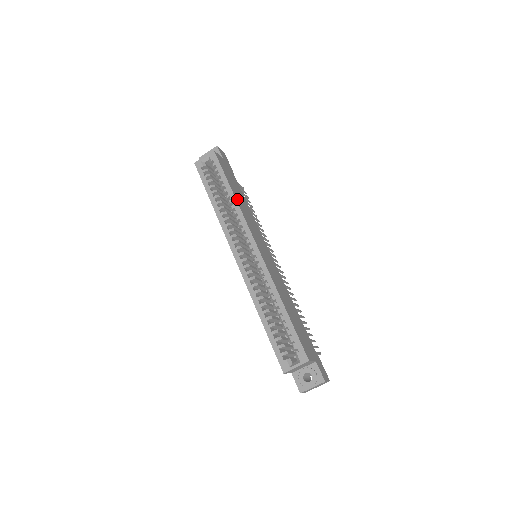
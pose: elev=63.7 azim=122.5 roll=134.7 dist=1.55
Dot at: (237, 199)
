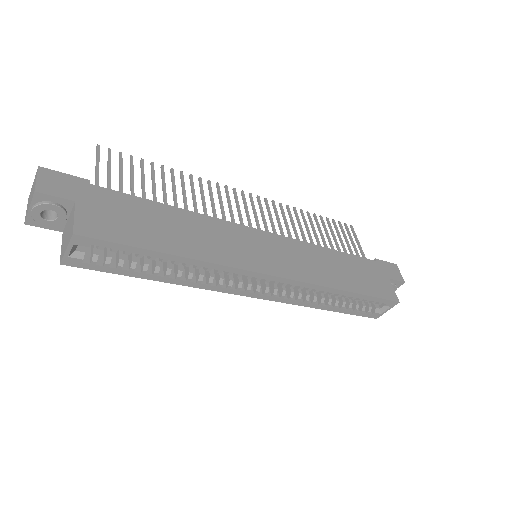
Dot at: (190, 252)
